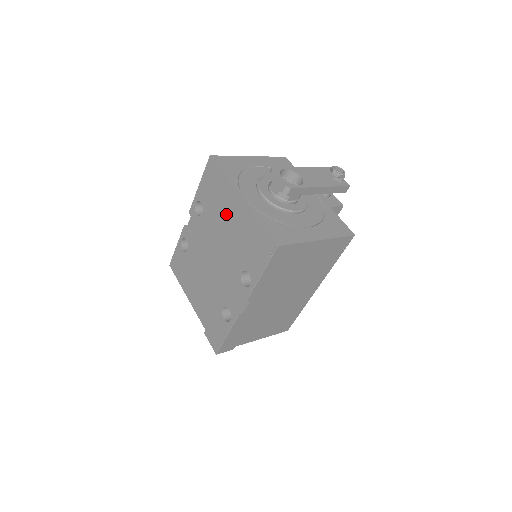
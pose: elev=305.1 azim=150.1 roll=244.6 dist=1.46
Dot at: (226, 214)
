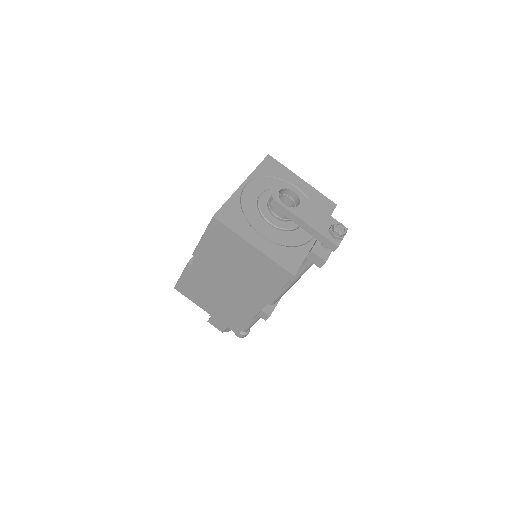
Dot at: occluded
